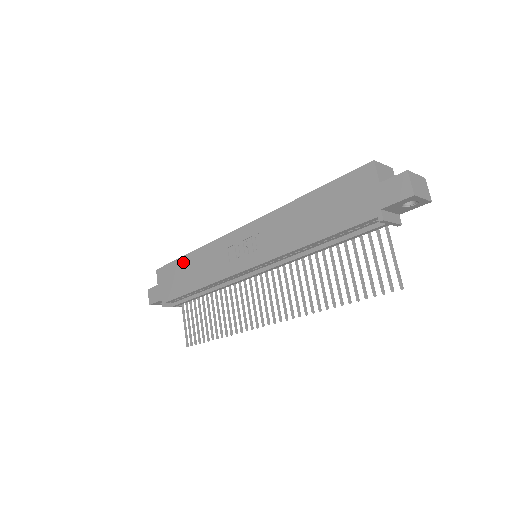
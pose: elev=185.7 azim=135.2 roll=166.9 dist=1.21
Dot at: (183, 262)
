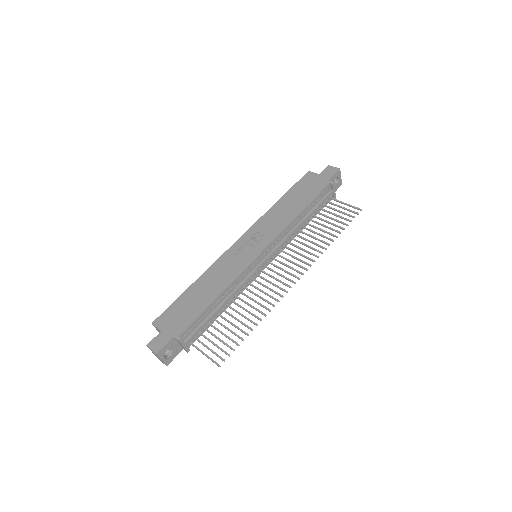
Dot at: (188, 293)
